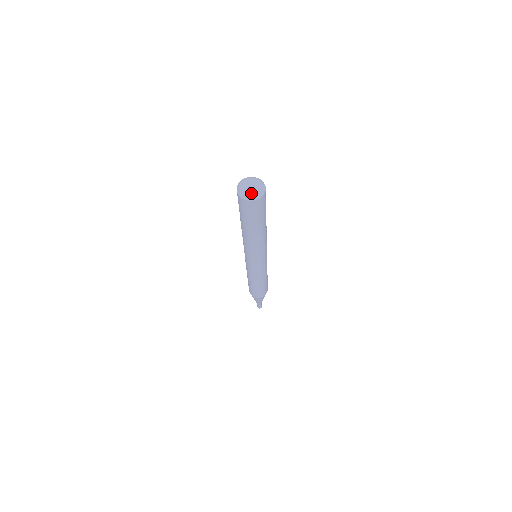
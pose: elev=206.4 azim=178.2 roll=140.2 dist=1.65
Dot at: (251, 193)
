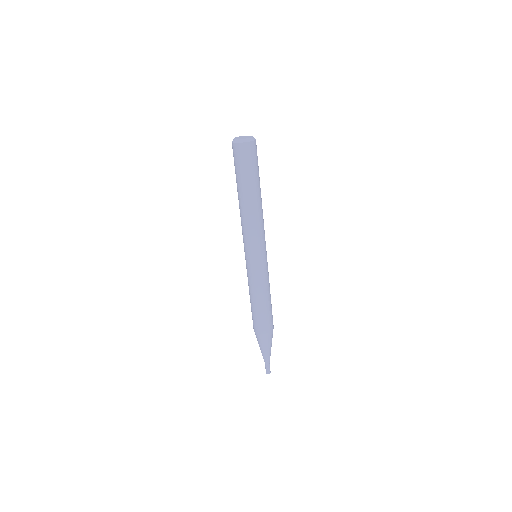
Dot at: (240, 138)
